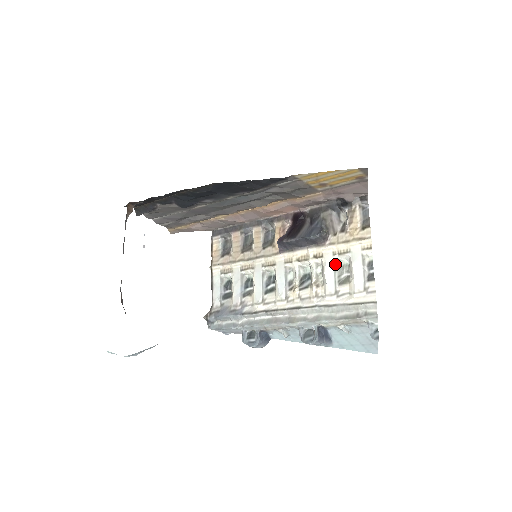
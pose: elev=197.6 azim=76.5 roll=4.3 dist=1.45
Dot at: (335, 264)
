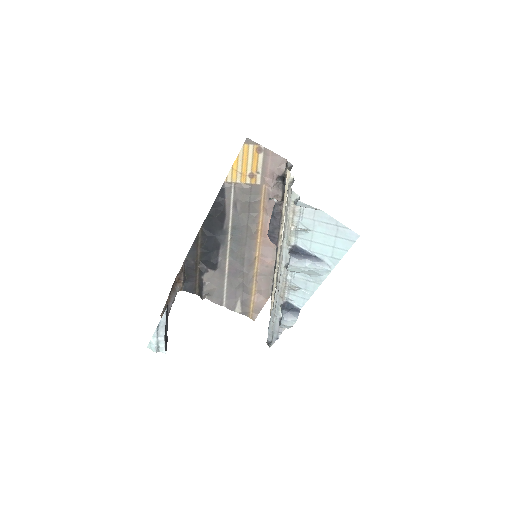
Dot at: occluded
